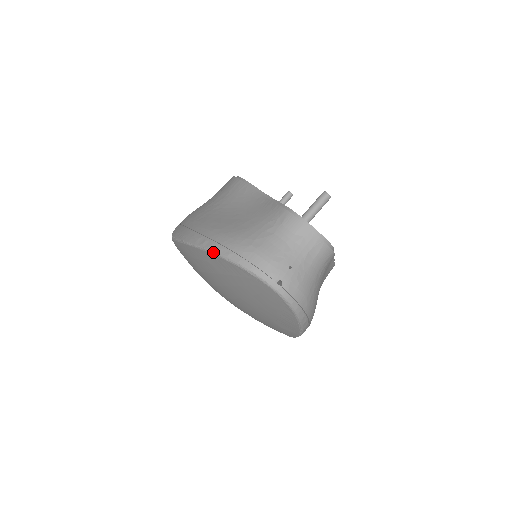
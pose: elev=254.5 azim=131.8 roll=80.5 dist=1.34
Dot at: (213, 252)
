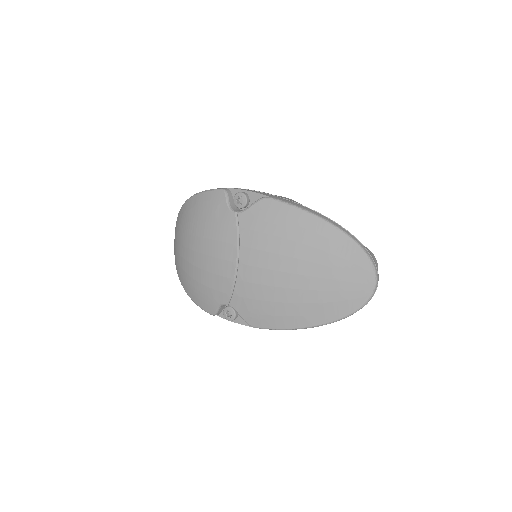
Dot at: (352, 237)
